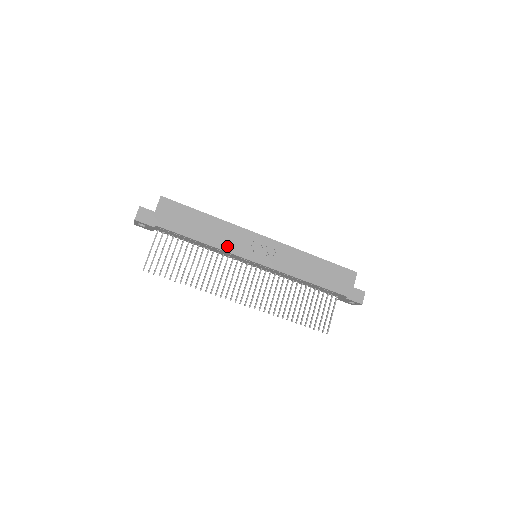
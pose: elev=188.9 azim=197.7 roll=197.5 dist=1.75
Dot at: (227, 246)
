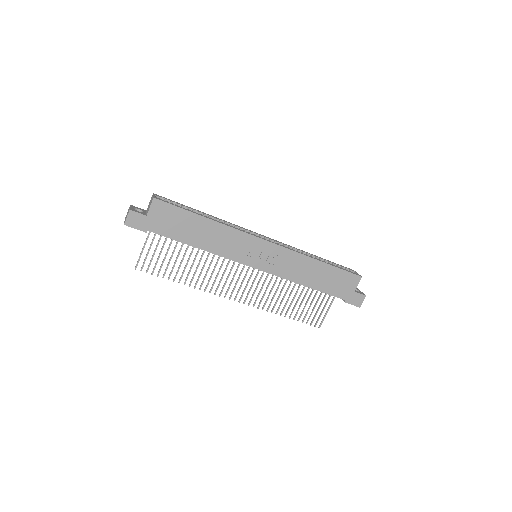
Dot at: (224, 251)
